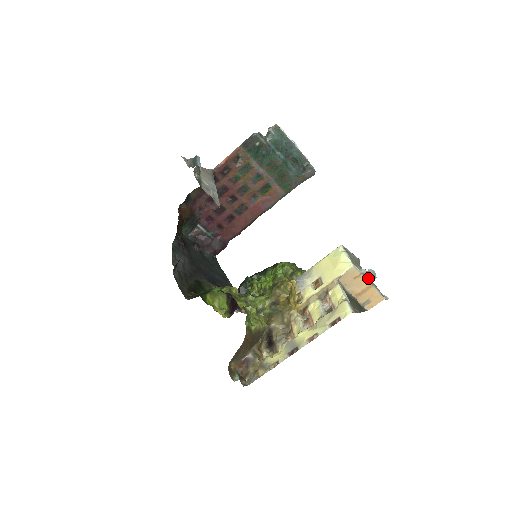
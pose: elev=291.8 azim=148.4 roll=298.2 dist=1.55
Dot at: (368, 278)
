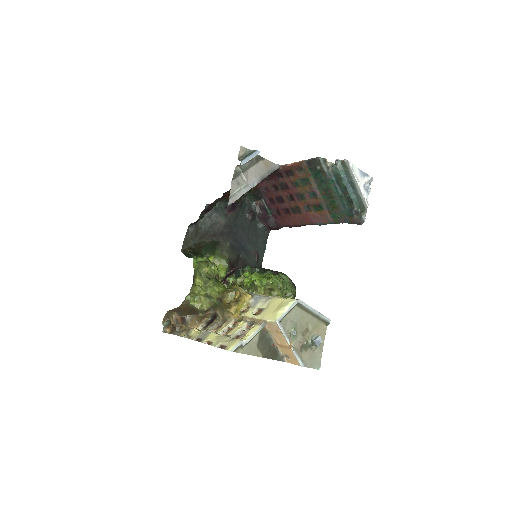
Dot at: (304, 341)
